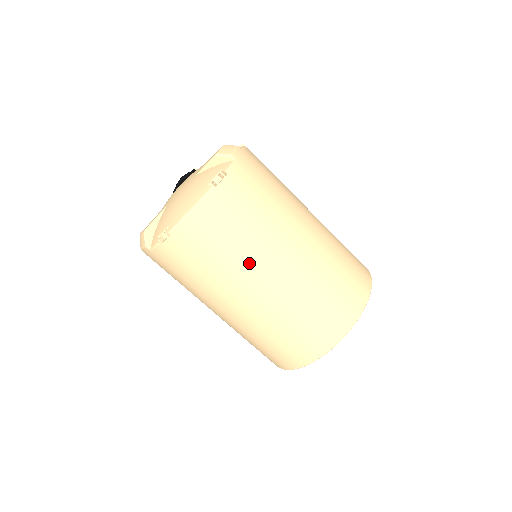
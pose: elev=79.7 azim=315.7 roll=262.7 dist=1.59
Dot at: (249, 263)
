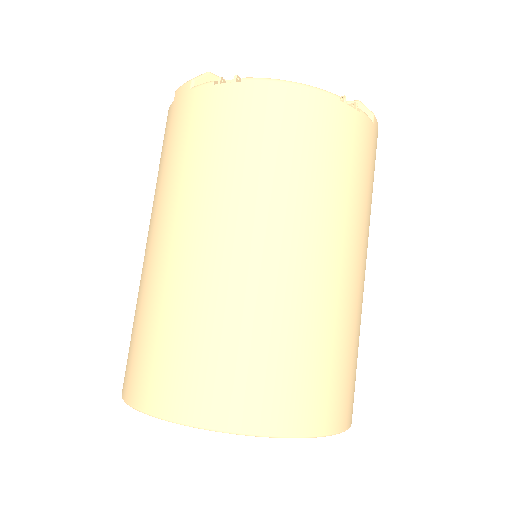
Dot at: (281, 203)
